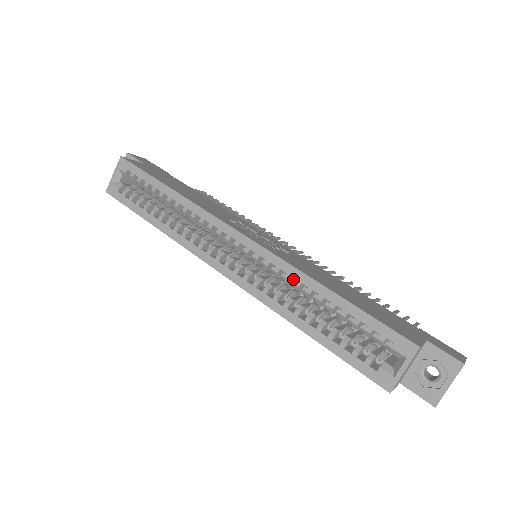
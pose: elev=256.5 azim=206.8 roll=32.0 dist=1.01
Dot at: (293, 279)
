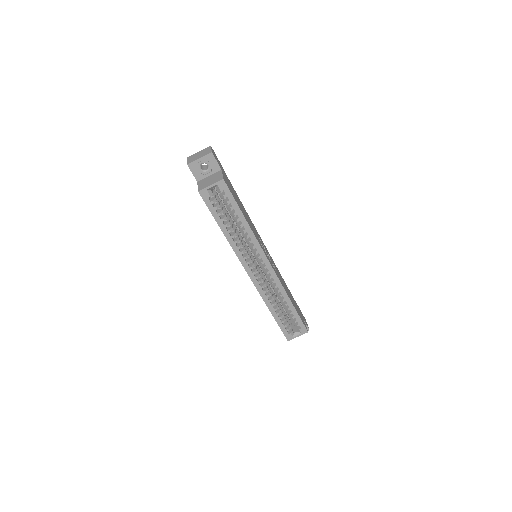
Dot at: (277, 289)
